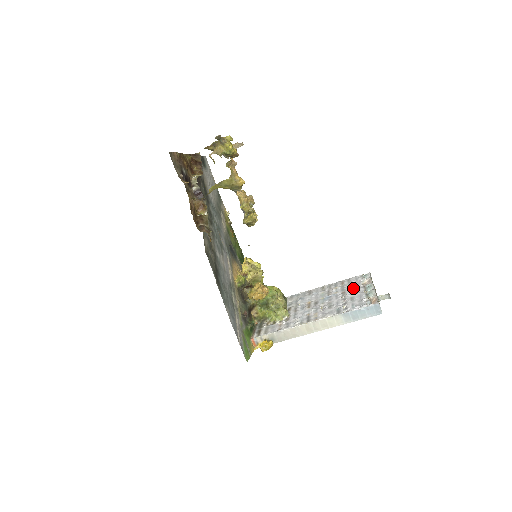
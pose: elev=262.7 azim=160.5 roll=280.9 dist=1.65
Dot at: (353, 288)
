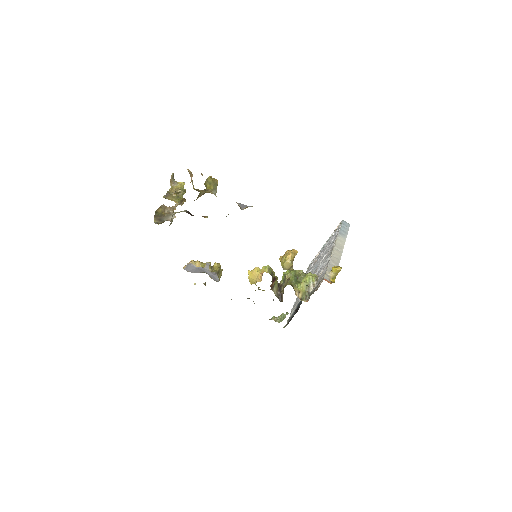
Dot at: (317, 257)
